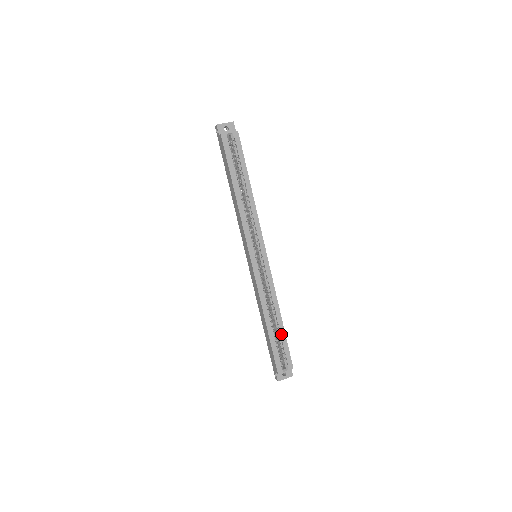
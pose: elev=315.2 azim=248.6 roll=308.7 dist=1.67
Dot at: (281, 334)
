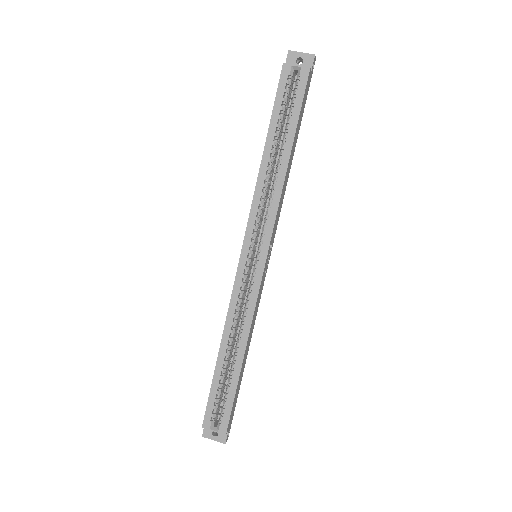
Dot at: (232, 378)
